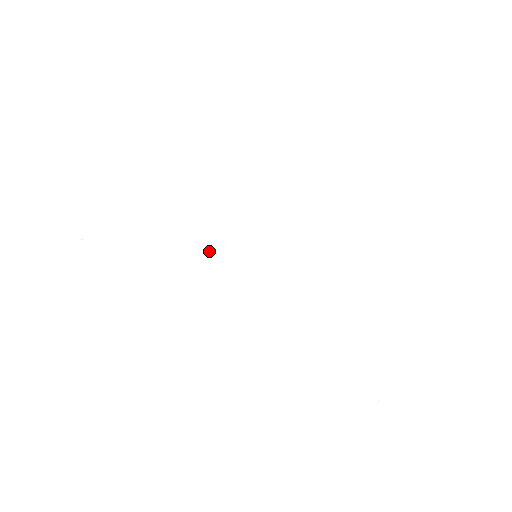
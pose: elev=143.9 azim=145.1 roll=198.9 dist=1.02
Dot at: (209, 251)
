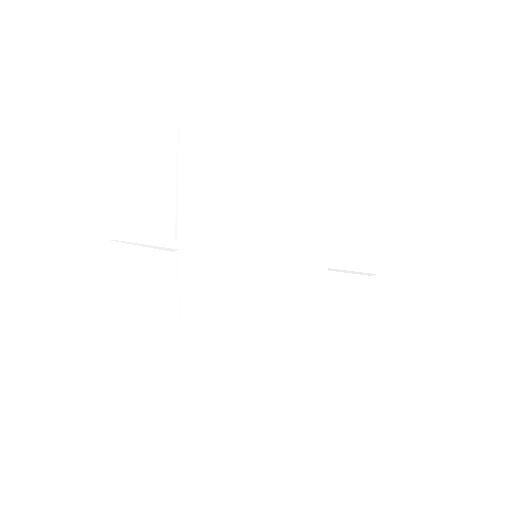
Dot at: (238, 290)
